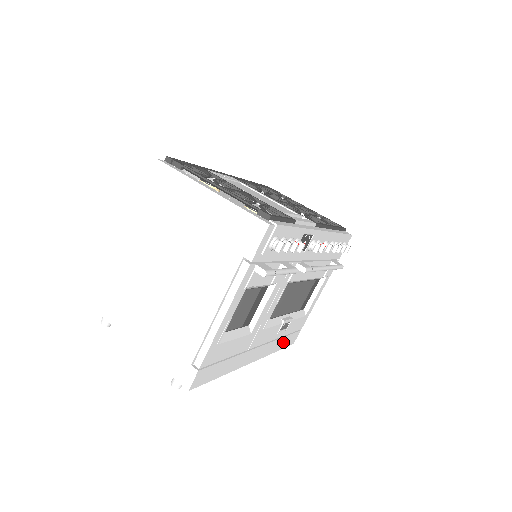
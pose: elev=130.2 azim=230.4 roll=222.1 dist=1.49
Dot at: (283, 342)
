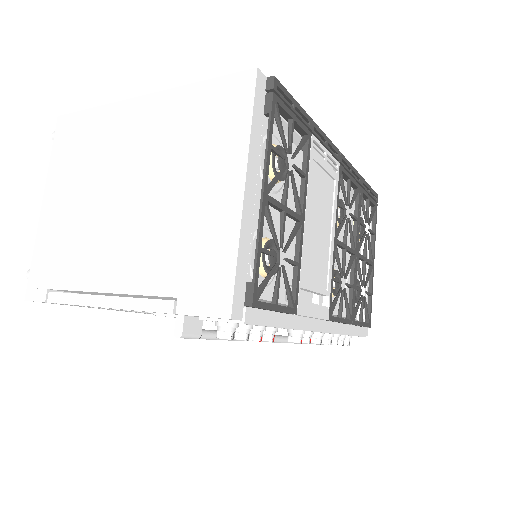
Dot at: occluded
